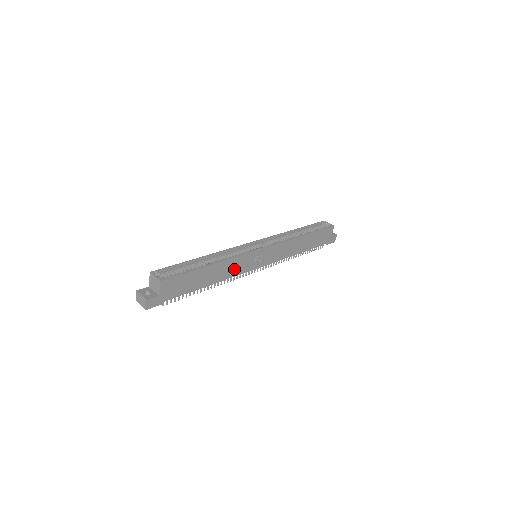
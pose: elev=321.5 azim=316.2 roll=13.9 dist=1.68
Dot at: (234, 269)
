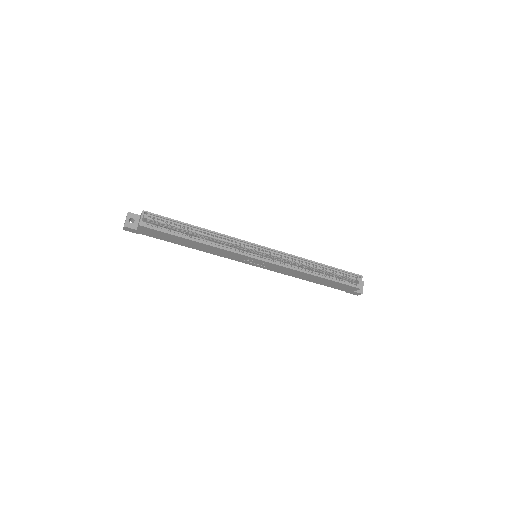
Dot at: (221, 253)
